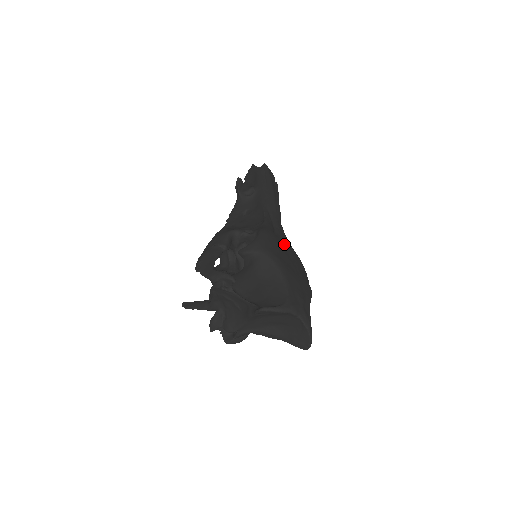
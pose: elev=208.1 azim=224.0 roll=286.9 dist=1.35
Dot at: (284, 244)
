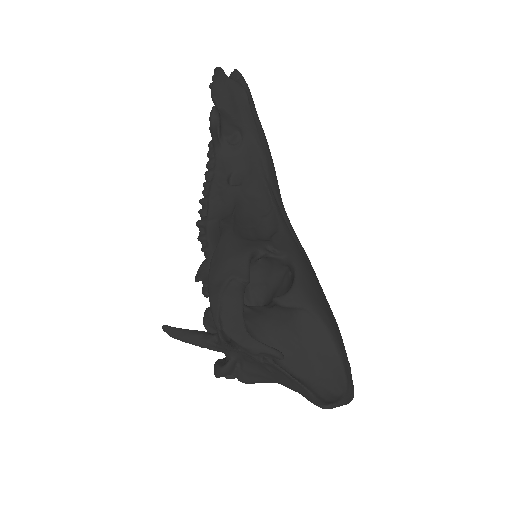
Dot at: (310, 264)
